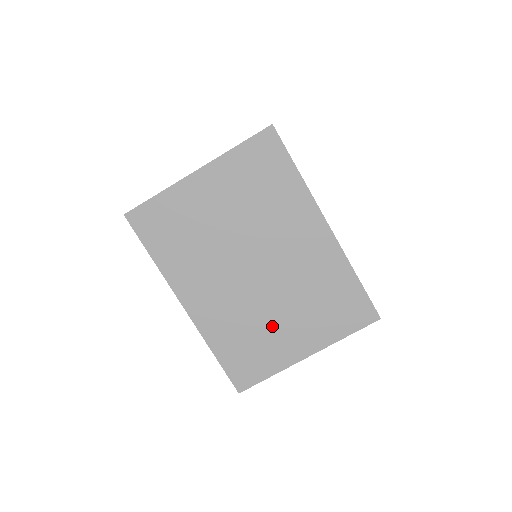
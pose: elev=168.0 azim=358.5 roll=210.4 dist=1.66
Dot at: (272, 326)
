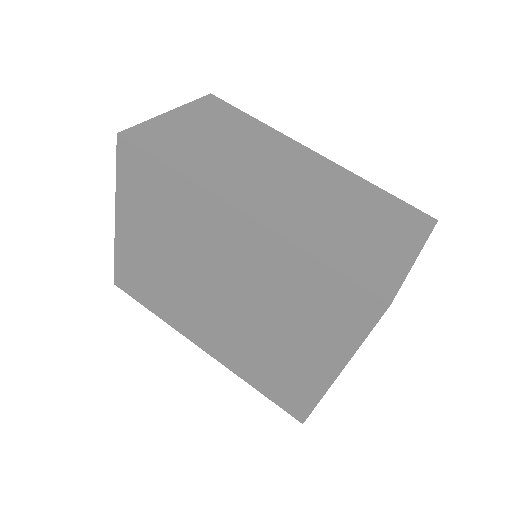
Dot at: (278, 348)
